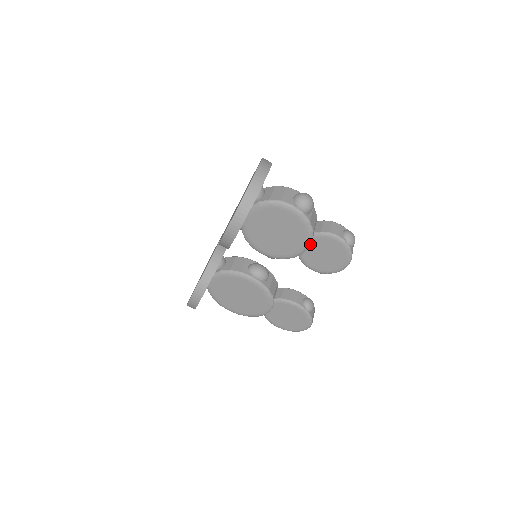
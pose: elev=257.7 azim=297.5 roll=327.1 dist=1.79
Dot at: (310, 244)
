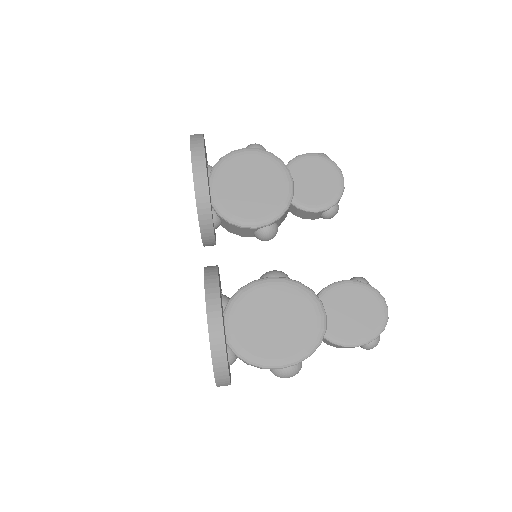
Dot at: (291, 177)
